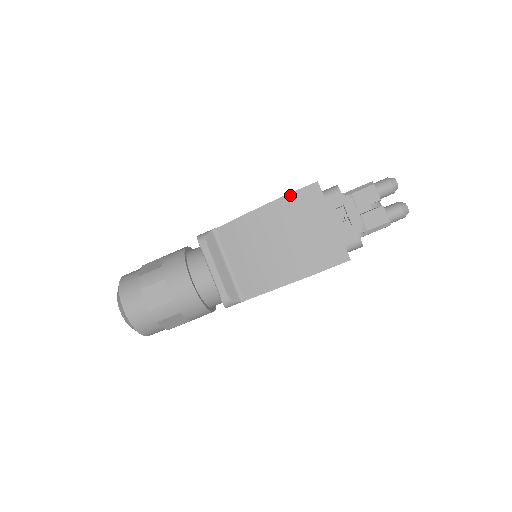
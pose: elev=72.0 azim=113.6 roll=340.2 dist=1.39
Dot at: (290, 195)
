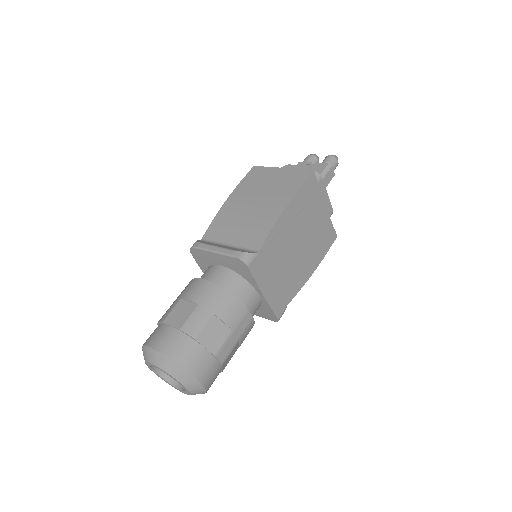
Dot at: (241, 182)
